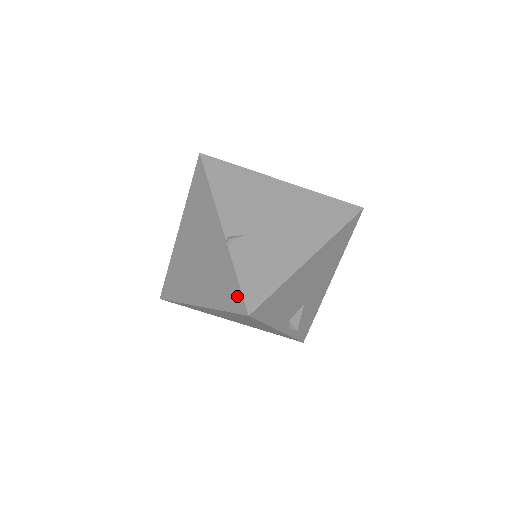
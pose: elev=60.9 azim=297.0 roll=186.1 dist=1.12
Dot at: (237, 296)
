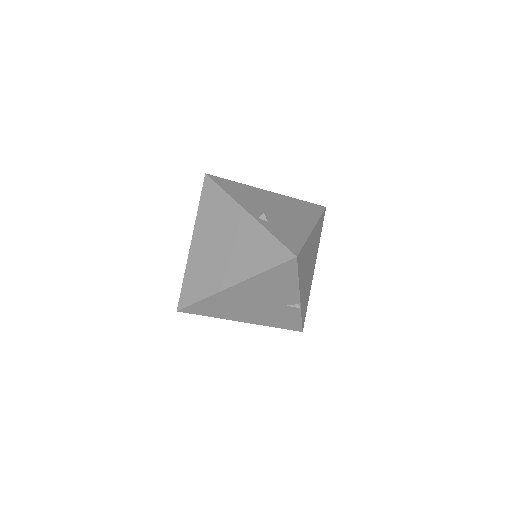
Dot at: occluded
